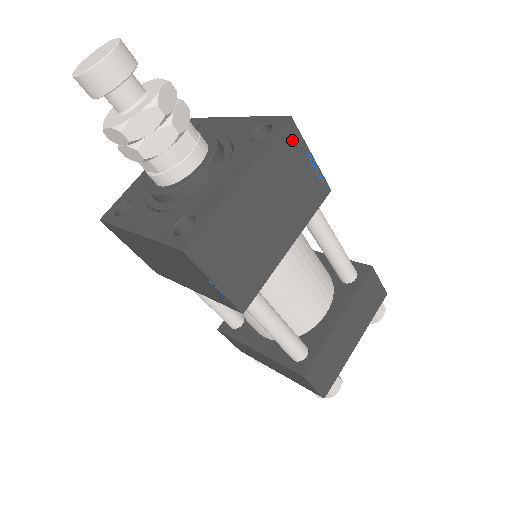
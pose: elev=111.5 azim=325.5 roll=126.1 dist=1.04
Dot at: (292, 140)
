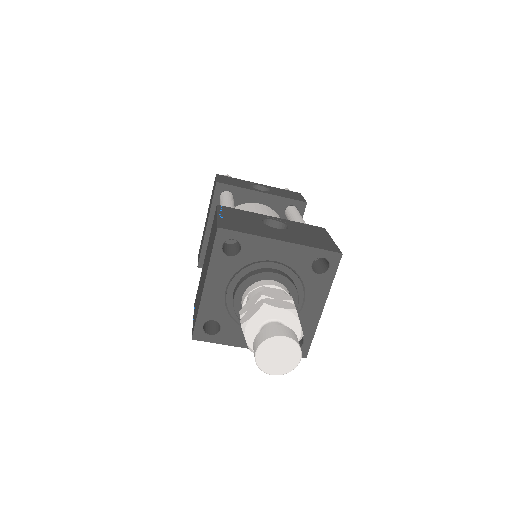
Dot at: occluded
